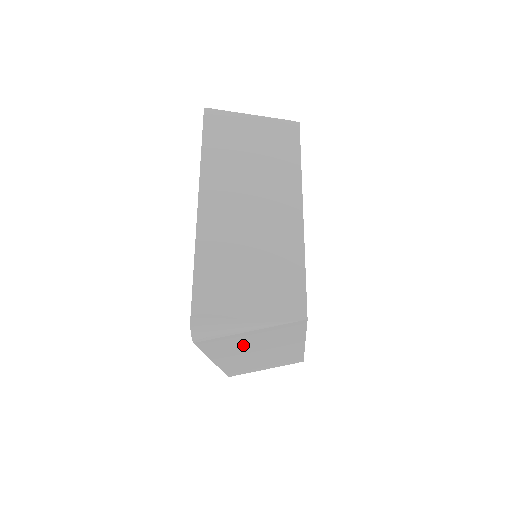
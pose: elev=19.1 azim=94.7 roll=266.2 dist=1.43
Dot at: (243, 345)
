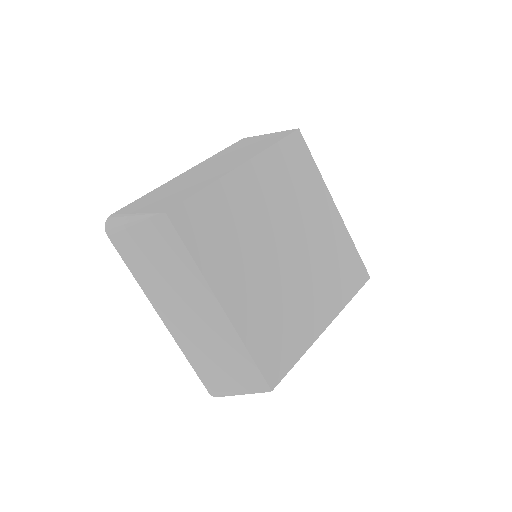
Dot at: occluded
